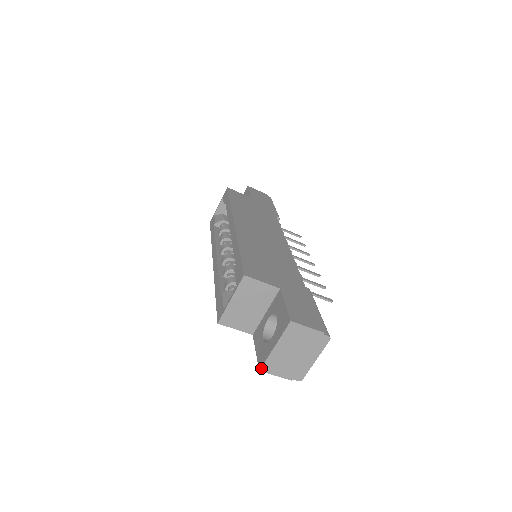
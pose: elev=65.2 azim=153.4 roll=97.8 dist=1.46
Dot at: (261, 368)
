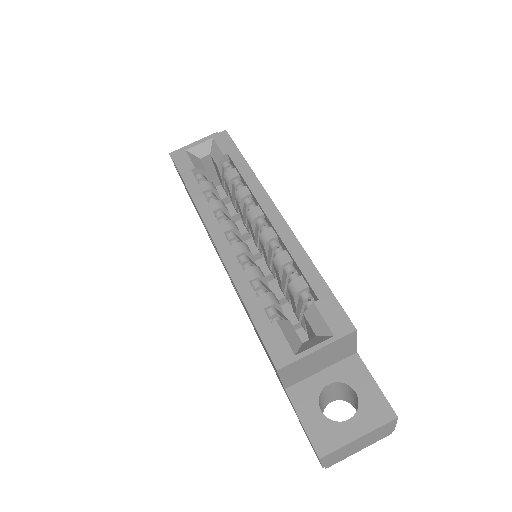
Dot at: (324, 457)
